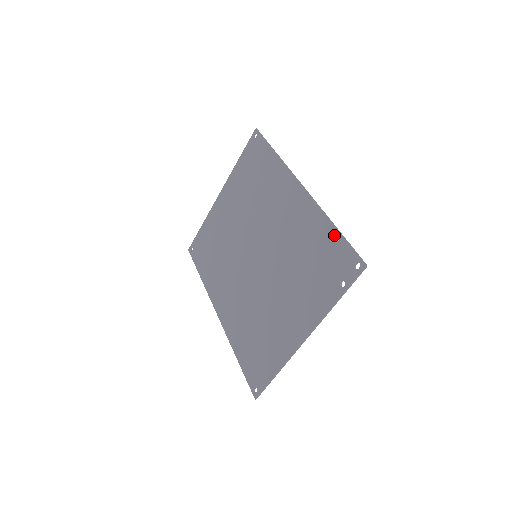
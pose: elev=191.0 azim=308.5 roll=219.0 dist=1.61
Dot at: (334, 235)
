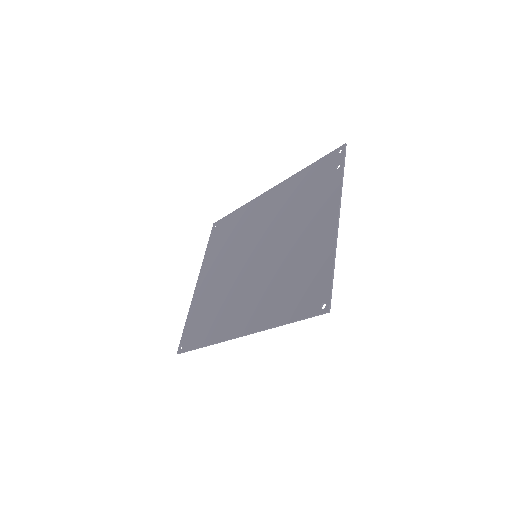
Dot at: (311, 167)
